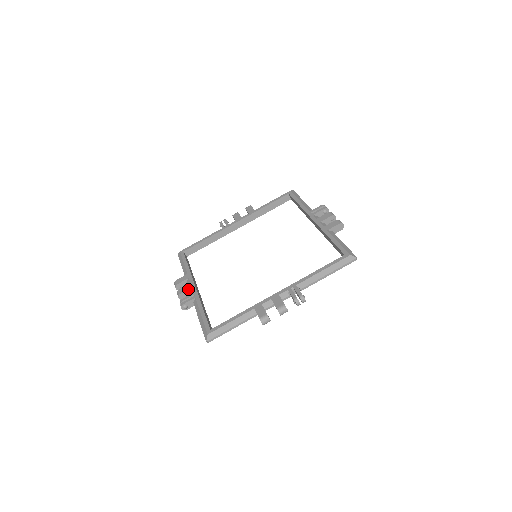
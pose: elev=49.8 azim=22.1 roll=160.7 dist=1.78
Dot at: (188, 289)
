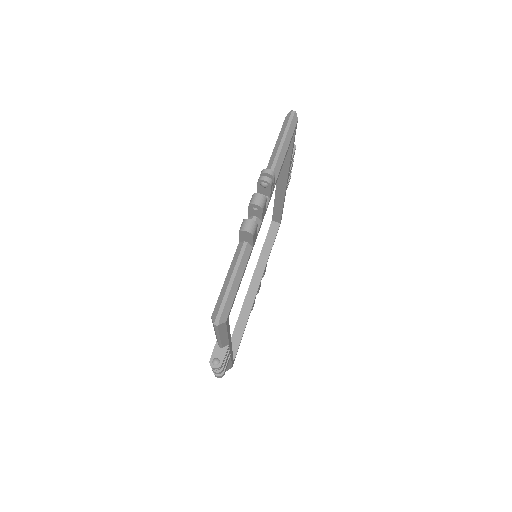
Dot at: occluded
